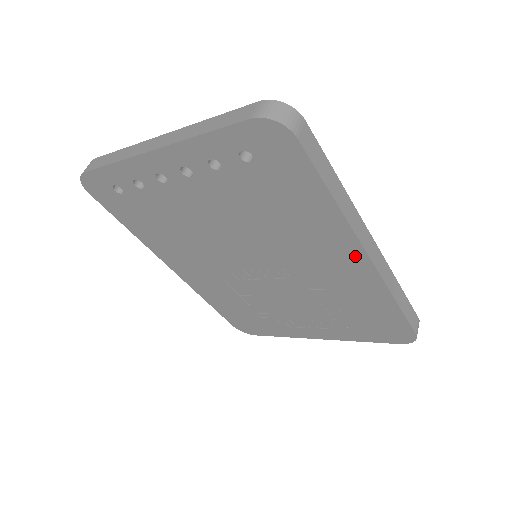
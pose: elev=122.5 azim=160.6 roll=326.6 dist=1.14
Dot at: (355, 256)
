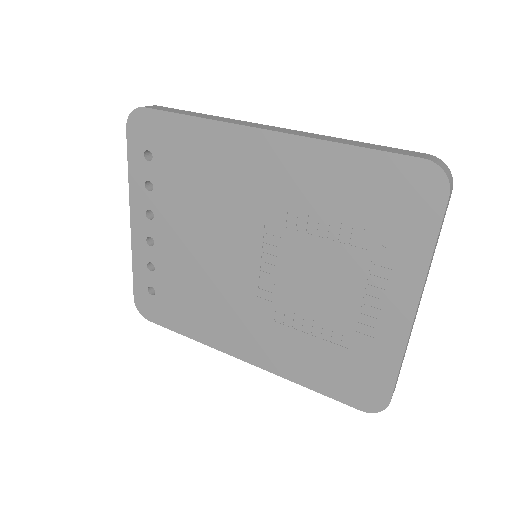
Dot at: (261, 143)
